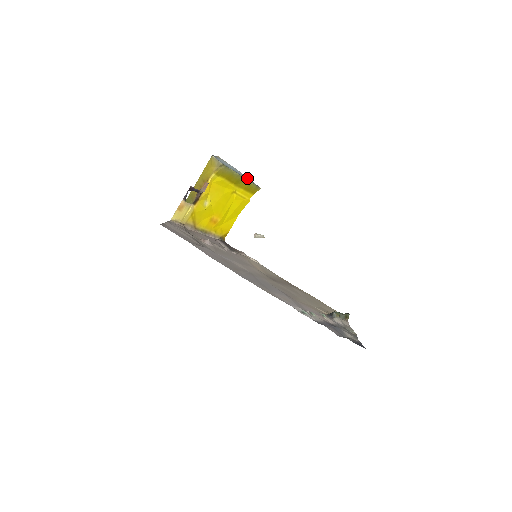
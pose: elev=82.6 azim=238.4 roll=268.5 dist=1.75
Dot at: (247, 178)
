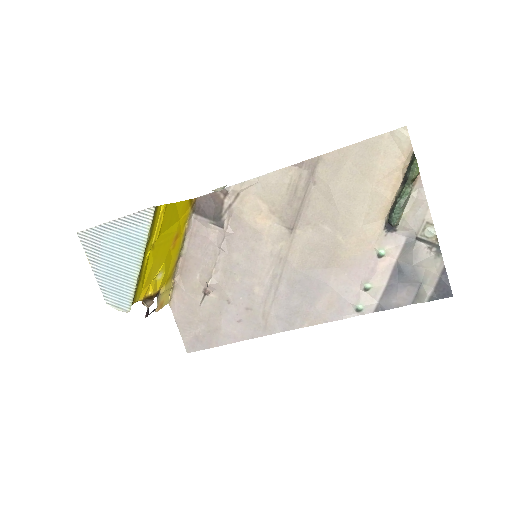
Dot at: (134, 228)
